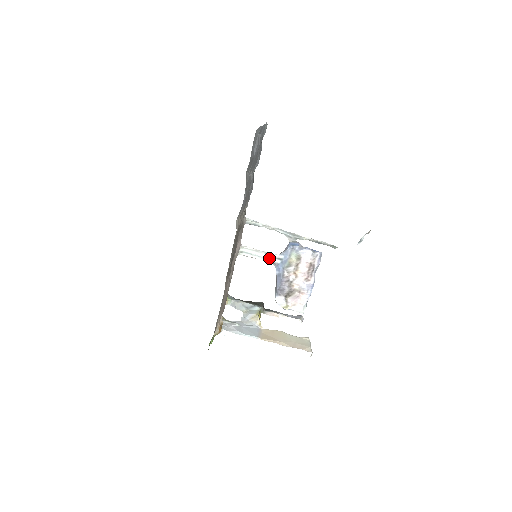
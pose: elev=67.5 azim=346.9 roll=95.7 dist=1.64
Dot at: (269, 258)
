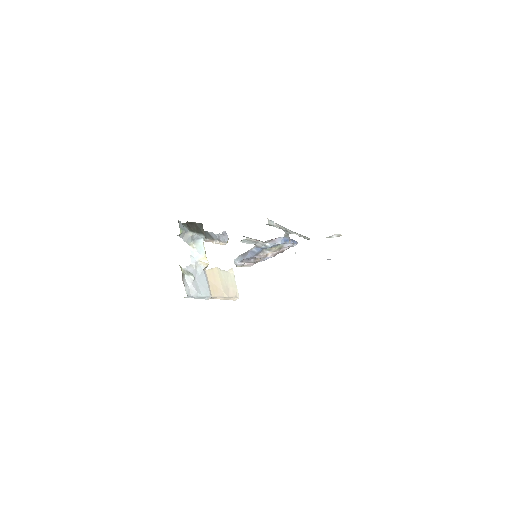
Dot at: (258, 244)
